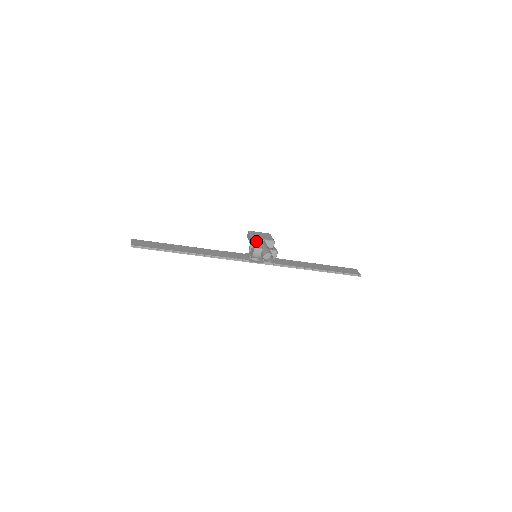
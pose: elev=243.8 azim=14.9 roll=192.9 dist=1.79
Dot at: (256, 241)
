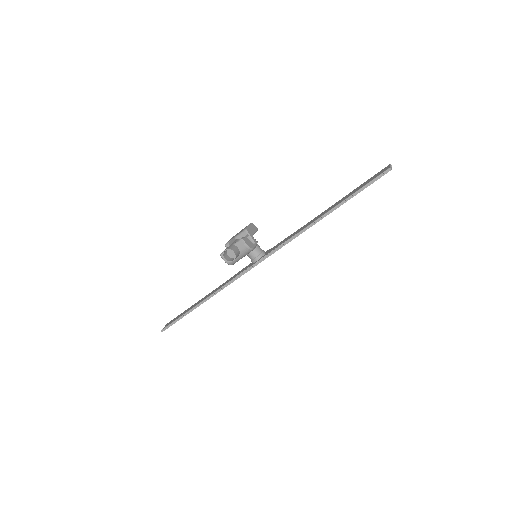
Dot at: occluded
